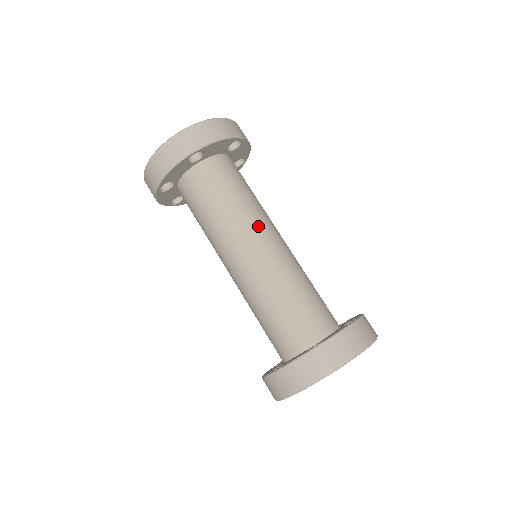
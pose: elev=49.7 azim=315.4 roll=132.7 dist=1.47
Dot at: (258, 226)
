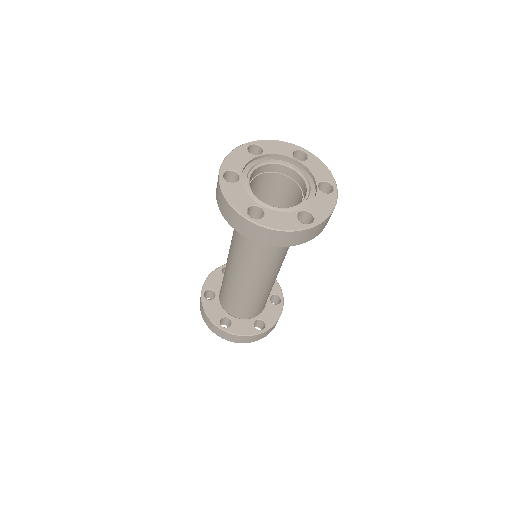
Dot at: occluded
